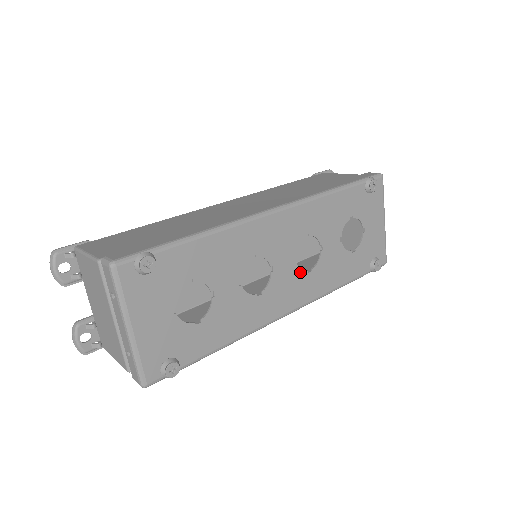
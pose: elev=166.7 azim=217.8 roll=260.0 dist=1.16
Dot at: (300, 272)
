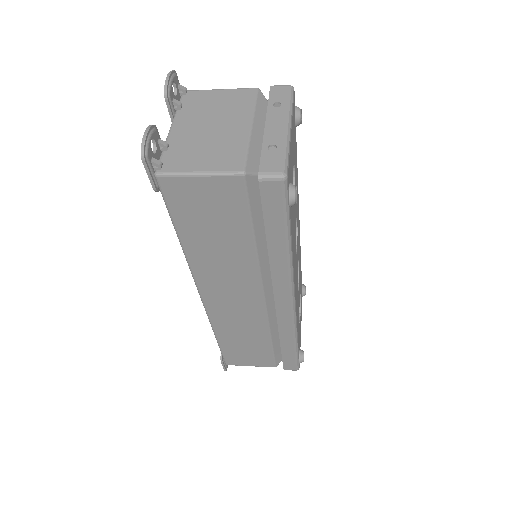
Dot at: (297, 280)
